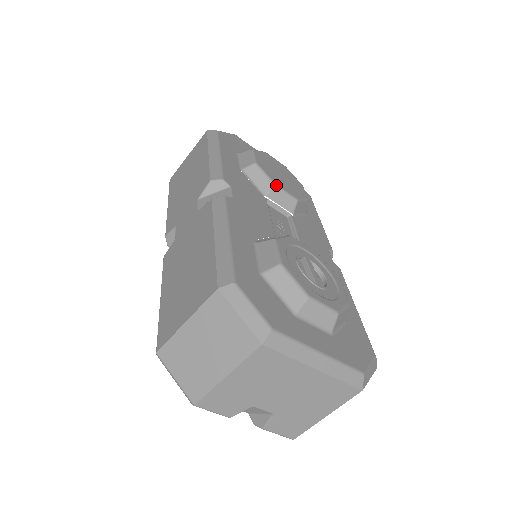
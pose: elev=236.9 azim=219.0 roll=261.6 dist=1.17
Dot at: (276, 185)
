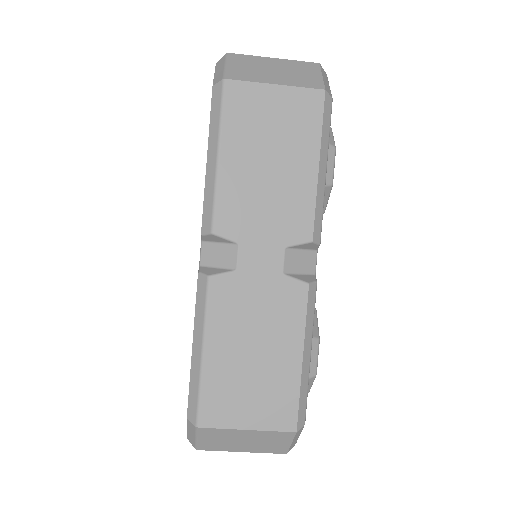
Dot at: (324, 212)
